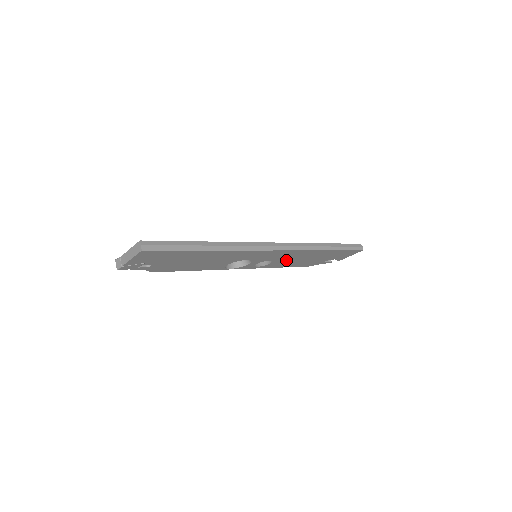
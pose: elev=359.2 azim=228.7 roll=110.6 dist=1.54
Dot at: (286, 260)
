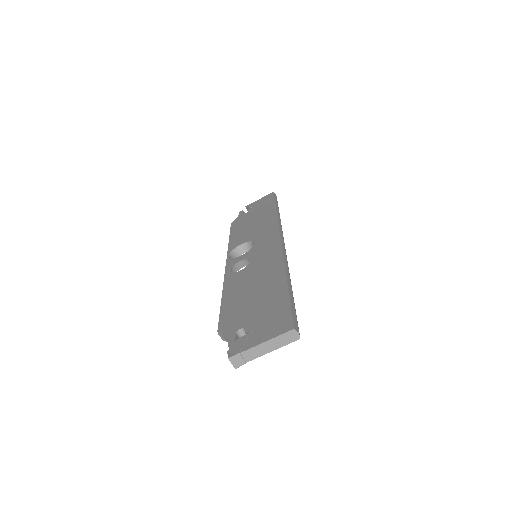
Dot at: occluded
